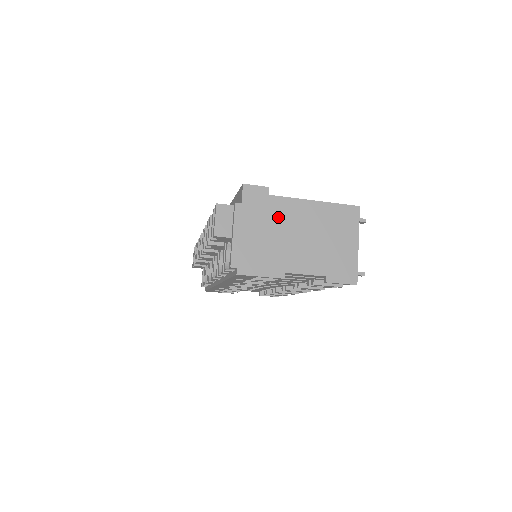
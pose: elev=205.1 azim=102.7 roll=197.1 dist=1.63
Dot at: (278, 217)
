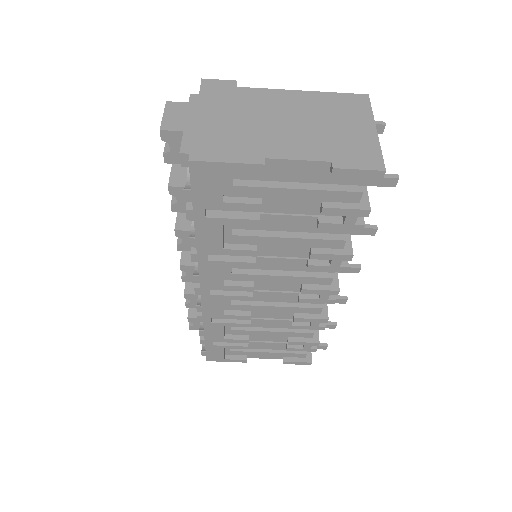
Dot at: (251, 105)
